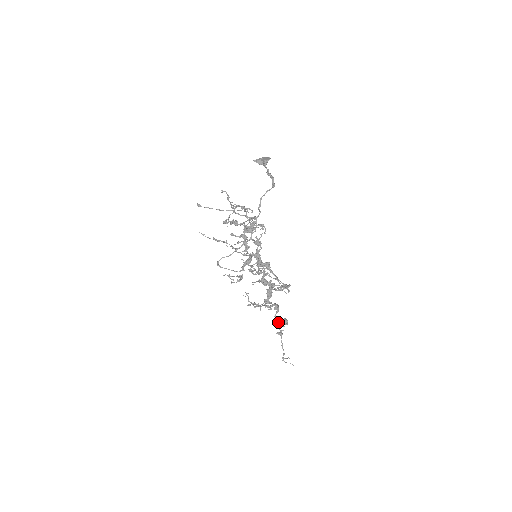
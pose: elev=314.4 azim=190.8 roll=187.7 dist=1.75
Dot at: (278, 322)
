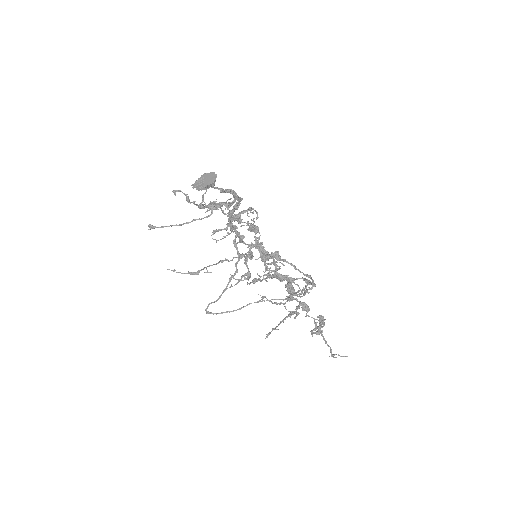
Dot at: (312, 330)
